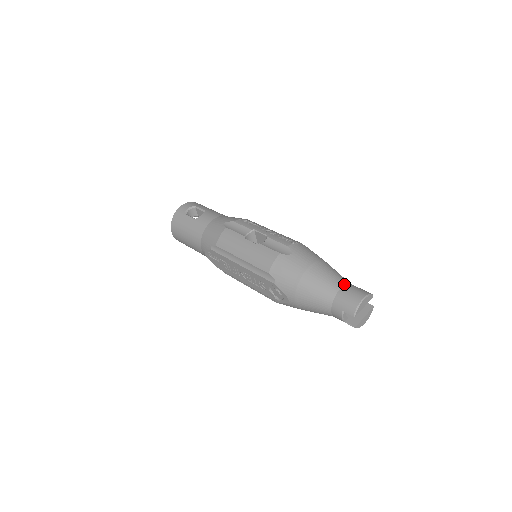
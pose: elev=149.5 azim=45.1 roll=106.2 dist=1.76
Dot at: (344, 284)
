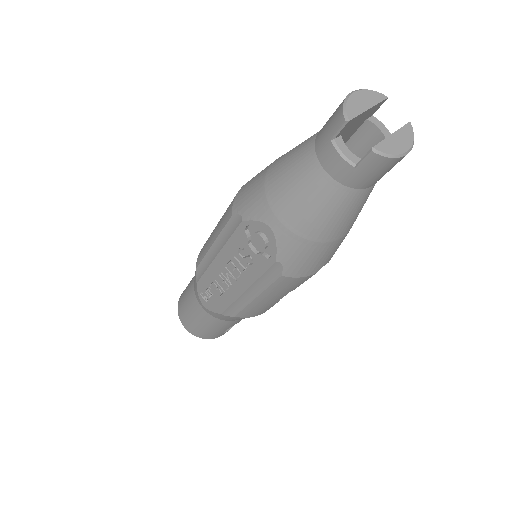
Dot at: occluded
